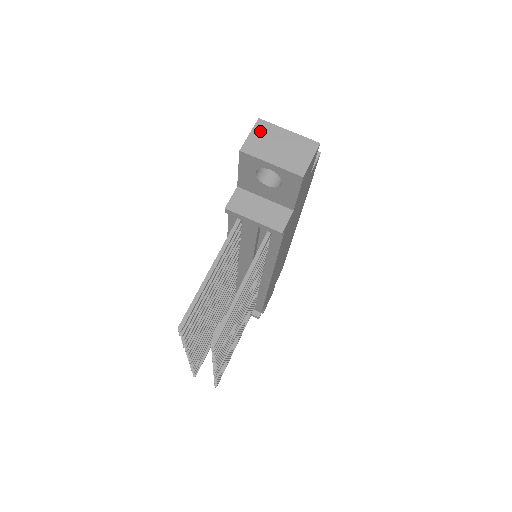
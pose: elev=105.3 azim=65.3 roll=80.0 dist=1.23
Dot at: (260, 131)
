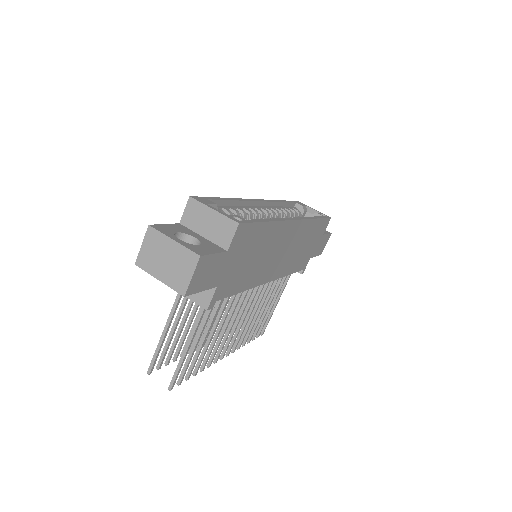
Dot at: (150, 241)
